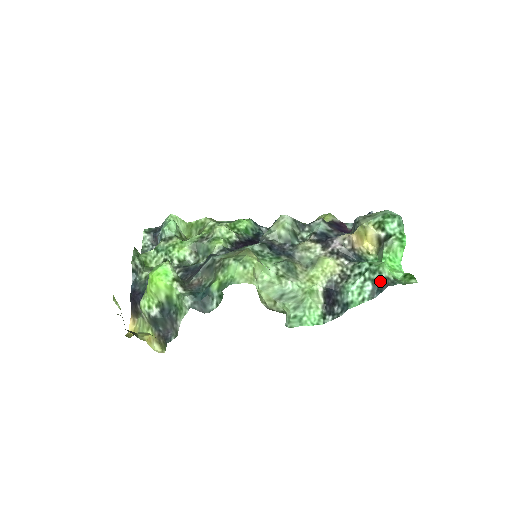
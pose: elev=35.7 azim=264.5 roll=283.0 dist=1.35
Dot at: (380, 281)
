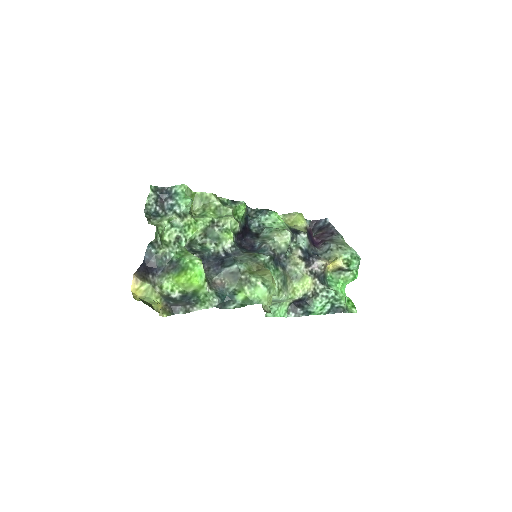
Dot at: (337, 306)
